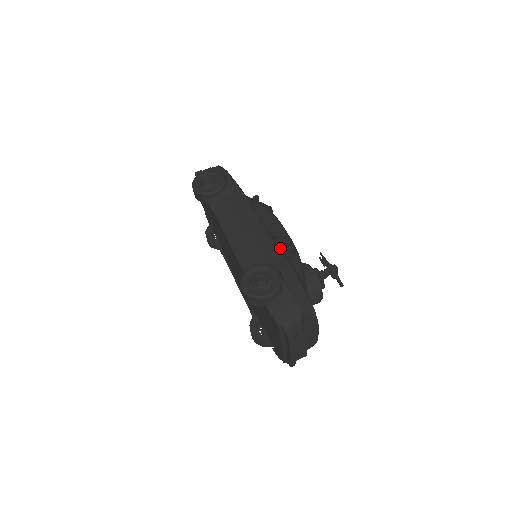
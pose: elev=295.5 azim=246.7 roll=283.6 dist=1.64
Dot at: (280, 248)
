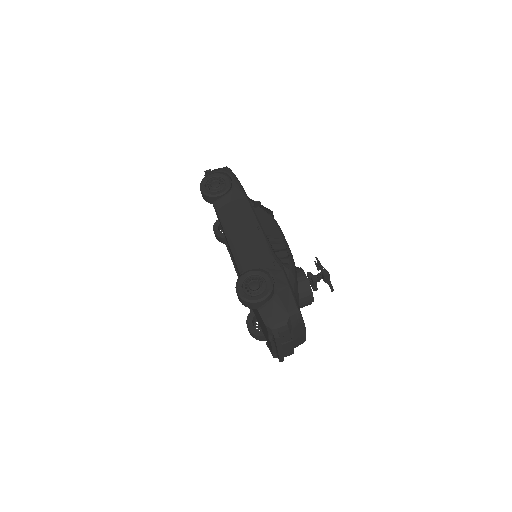
Dot at: (276, 254)
